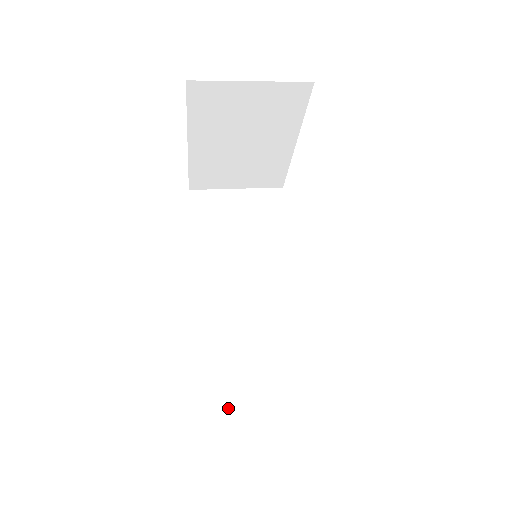
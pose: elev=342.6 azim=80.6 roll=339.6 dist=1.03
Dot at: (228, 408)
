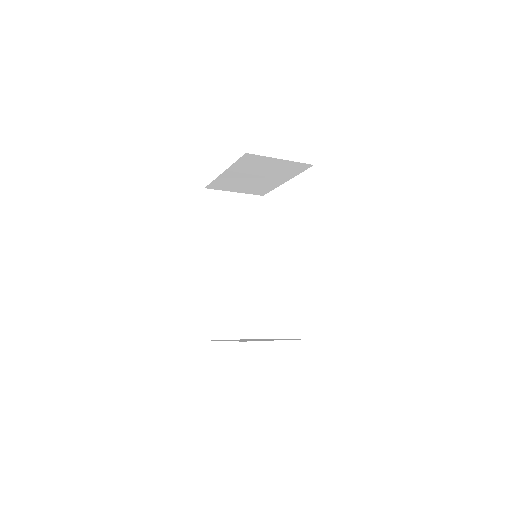
Dot at: (218, 336)
